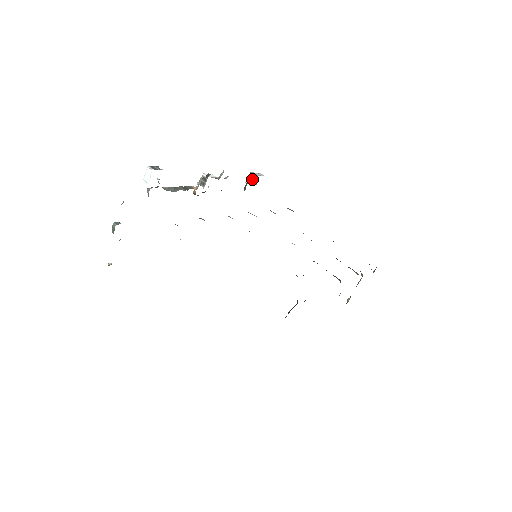
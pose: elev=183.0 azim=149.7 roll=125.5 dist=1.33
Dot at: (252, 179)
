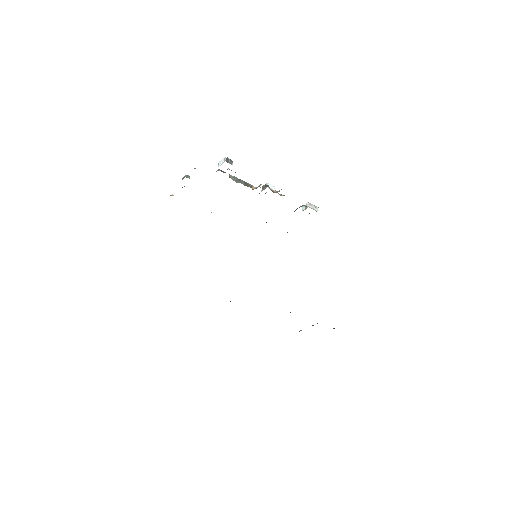
Dot at: (306, 208)
